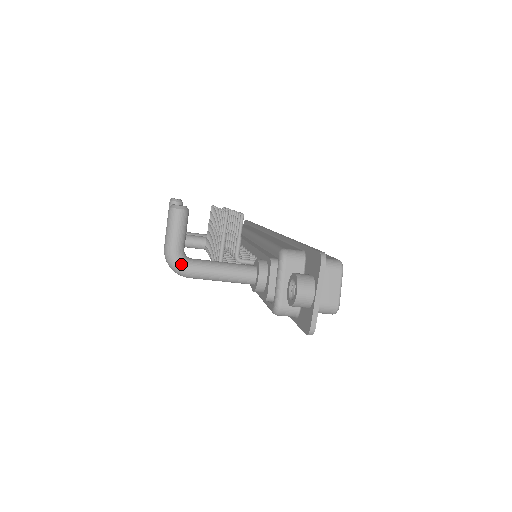
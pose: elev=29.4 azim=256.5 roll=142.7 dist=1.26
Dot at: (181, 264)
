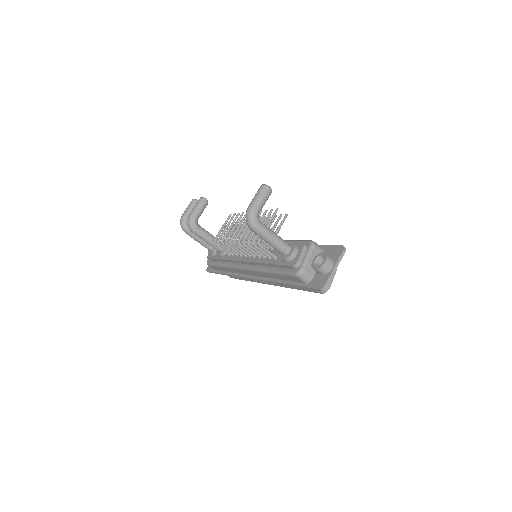
Dot at: (257, 220)
